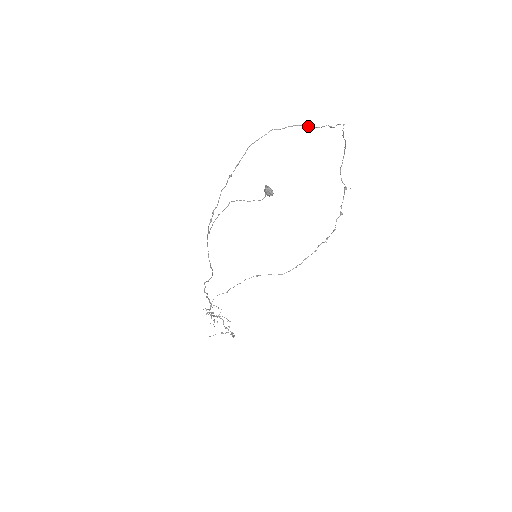
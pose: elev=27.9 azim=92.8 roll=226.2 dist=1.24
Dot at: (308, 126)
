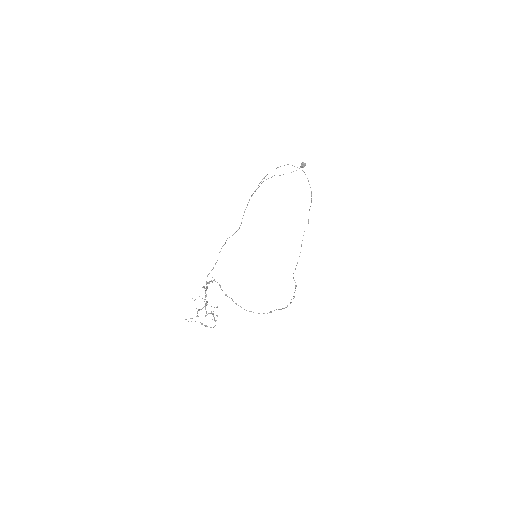
Dot at: (308, 180)
